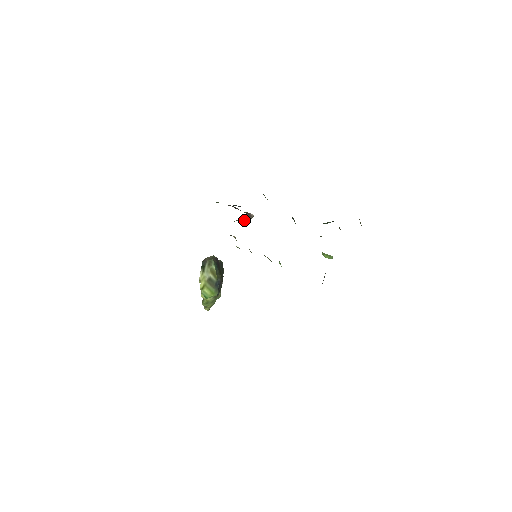
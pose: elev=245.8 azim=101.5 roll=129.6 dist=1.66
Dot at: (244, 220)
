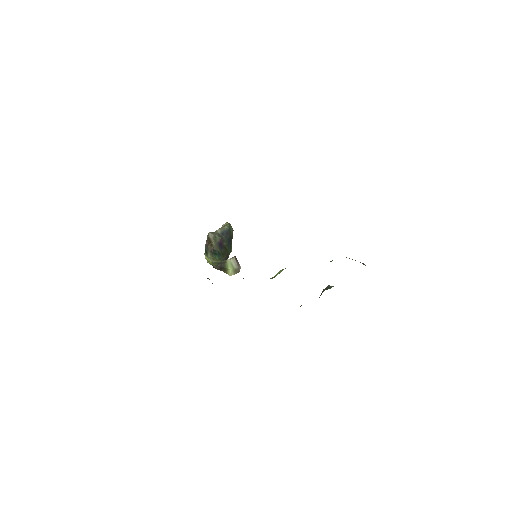
Dot at: (232, 266)
